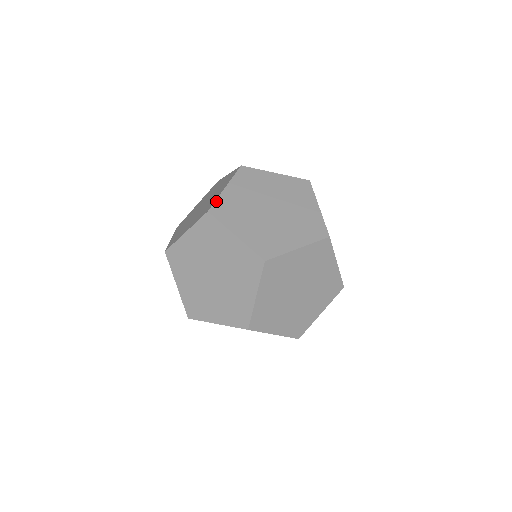
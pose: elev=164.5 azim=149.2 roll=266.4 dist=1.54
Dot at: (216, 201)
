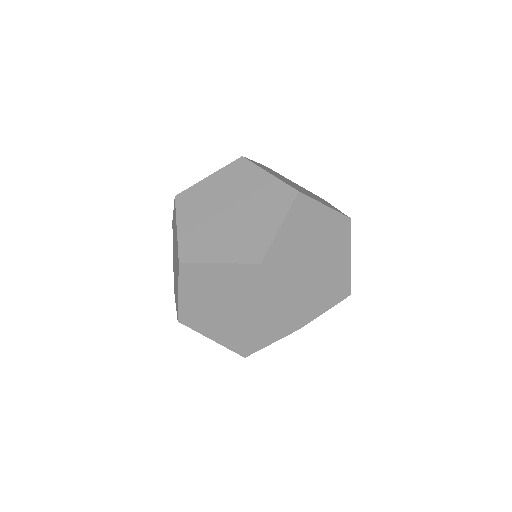
Dot at: (178, 247)
